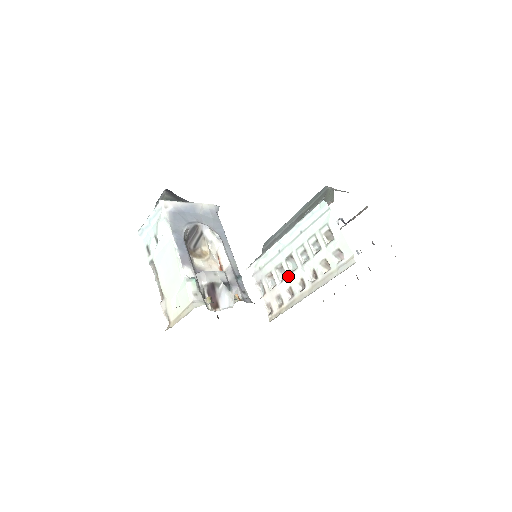
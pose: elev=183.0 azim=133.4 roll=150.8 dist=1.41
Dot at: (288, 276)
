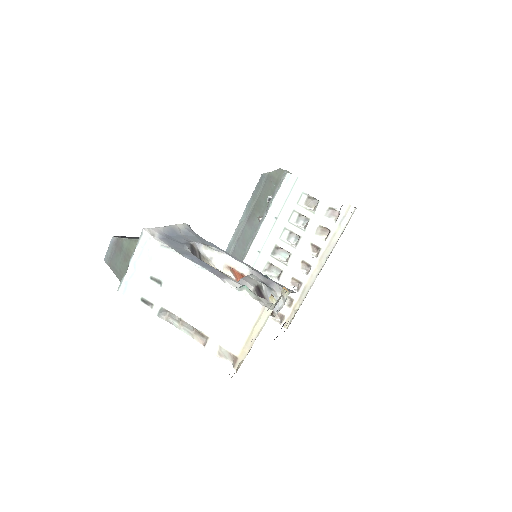
Dot at: (284, 269)
